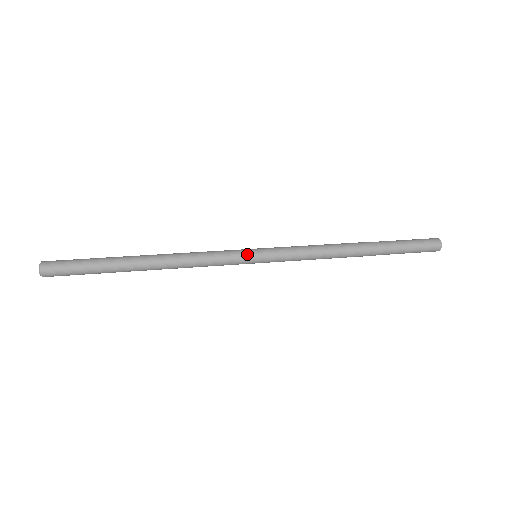
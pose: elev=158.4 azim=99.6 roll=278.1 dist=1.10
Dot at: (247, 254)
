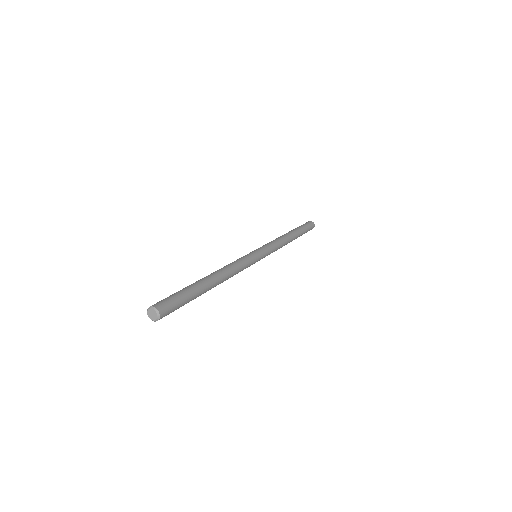
Dot at: (252, 252)
